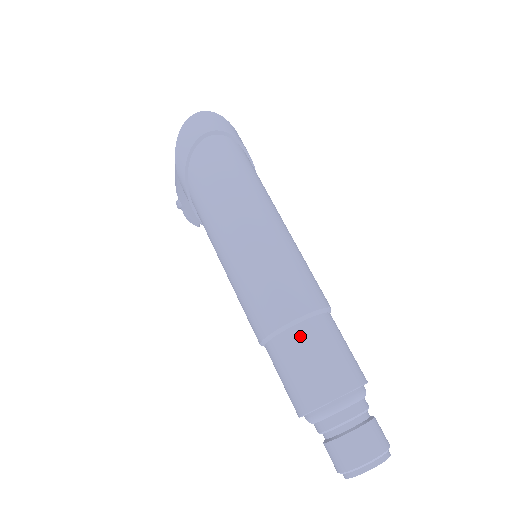
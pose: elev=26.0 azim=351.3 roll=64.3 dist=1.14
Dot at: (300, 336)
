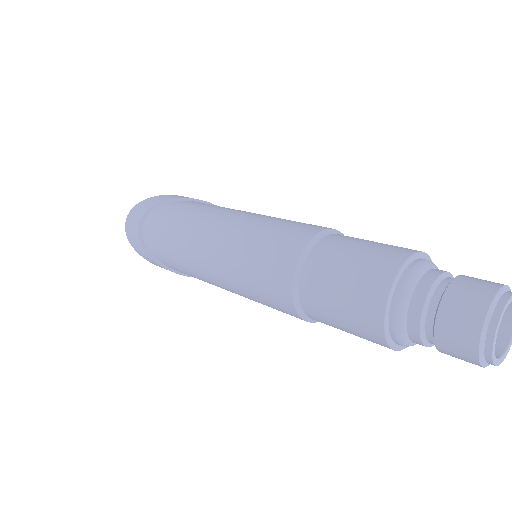
Dot at: (310, 292)
